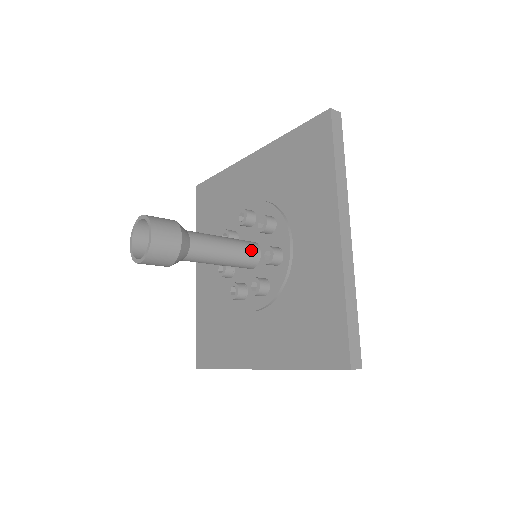
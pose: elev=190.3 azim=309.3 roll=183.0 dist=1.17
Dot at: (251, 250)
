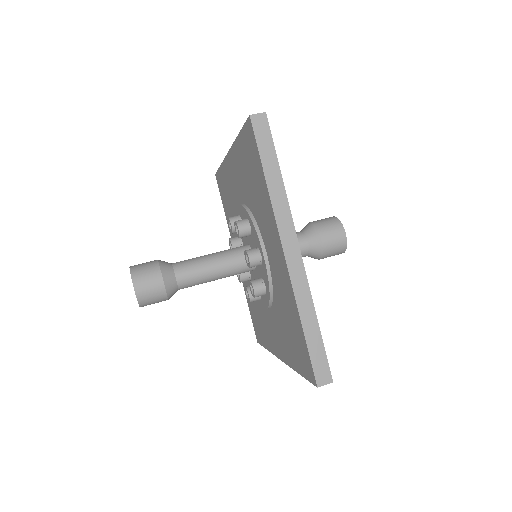
Dot at: occluded
